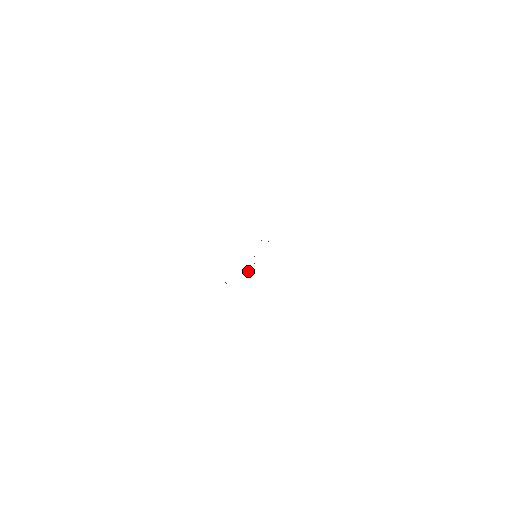
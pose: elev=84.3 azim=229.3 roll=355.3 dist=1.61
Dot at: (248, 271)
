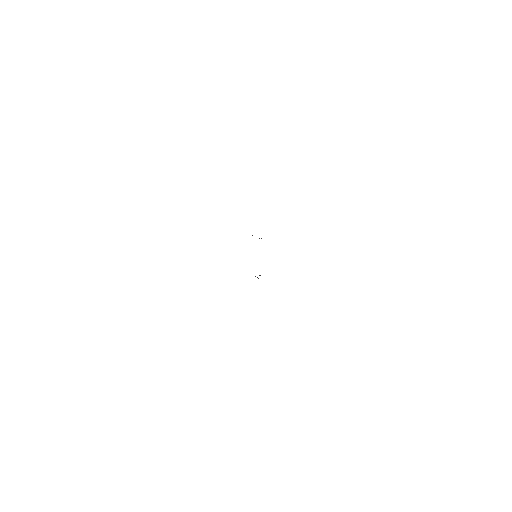
Dot at: occluded
